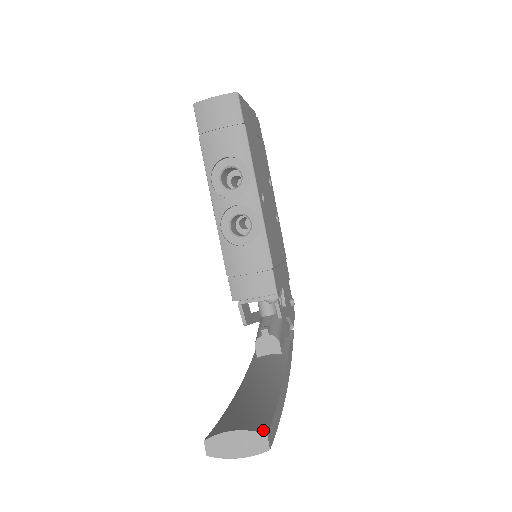
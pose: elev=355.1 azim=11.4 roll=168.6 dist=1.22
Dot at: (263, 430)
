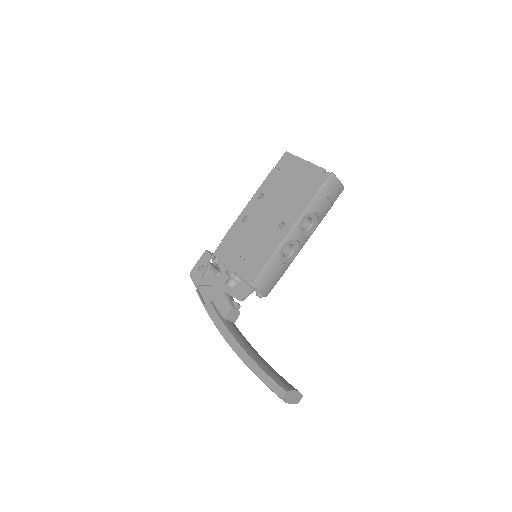
Dot at: (300, 393)
